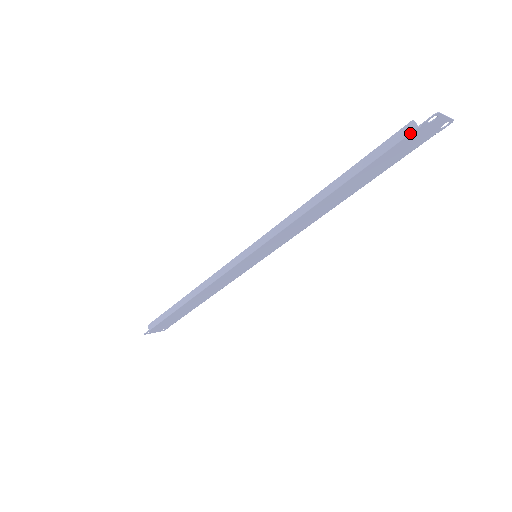
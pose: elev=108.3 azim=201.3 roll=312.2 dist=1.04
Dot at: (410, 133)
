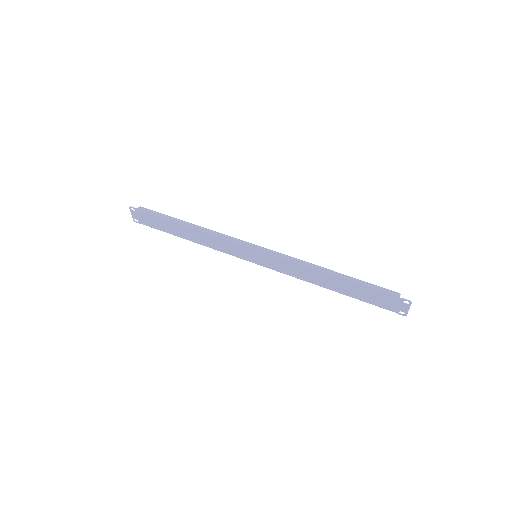
Dot at: (394, 296)
